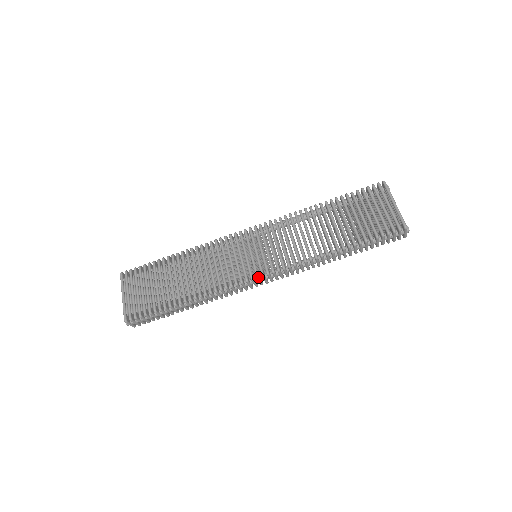
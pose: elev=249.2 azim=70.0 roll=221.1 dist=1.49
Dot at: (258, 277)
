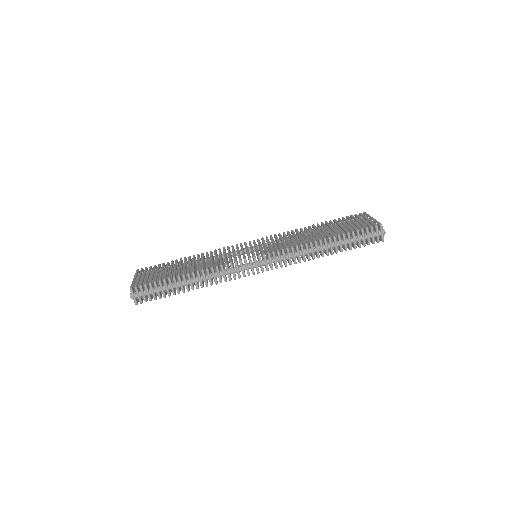
Dot at: (255, 257)
